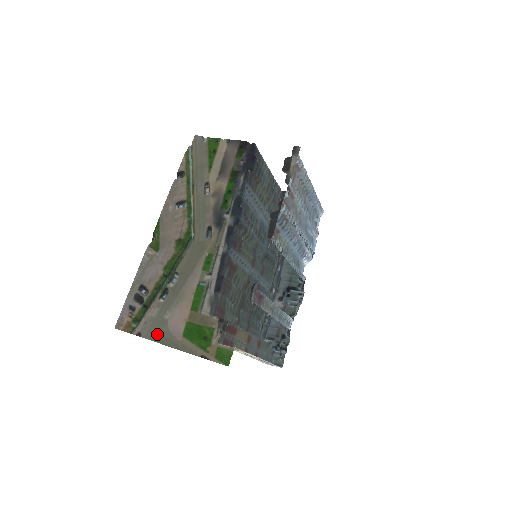
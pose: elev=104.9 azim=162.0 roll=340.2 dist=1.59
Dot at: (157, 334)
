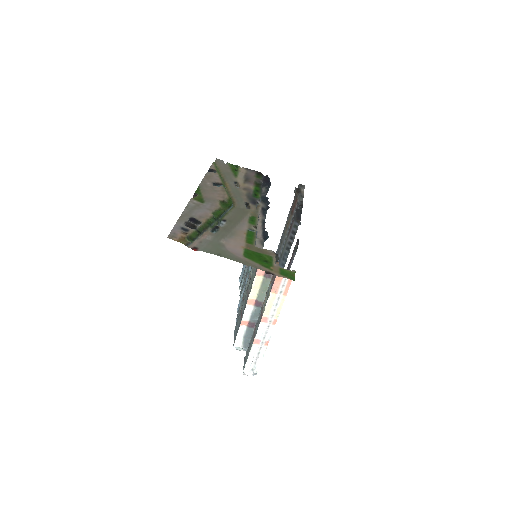
Dot at: (216, 250)
